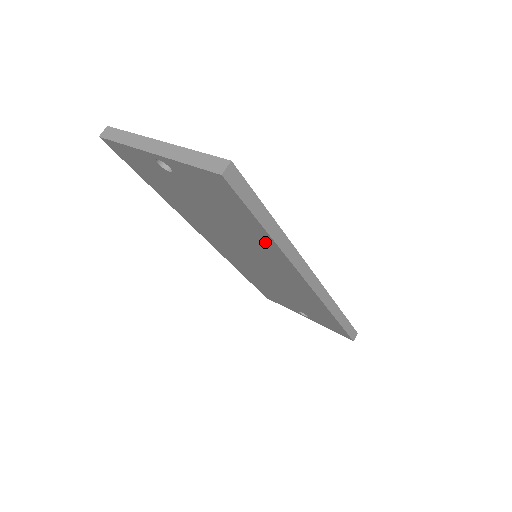
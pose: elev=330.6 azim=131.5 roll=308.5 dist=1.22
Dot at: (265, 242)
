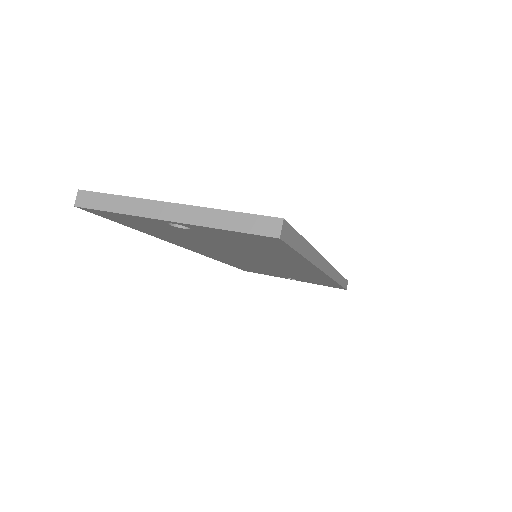
Dot at: (292, 260)
